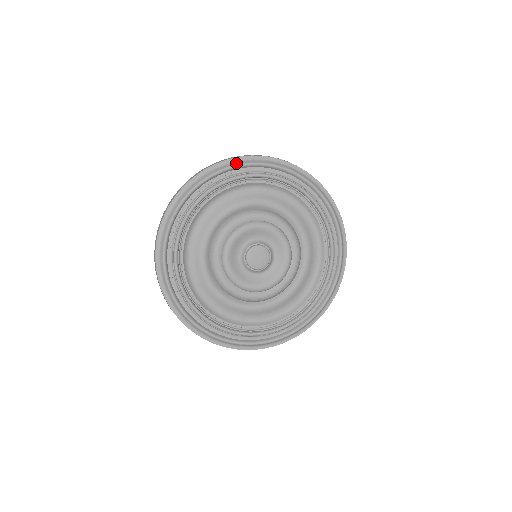
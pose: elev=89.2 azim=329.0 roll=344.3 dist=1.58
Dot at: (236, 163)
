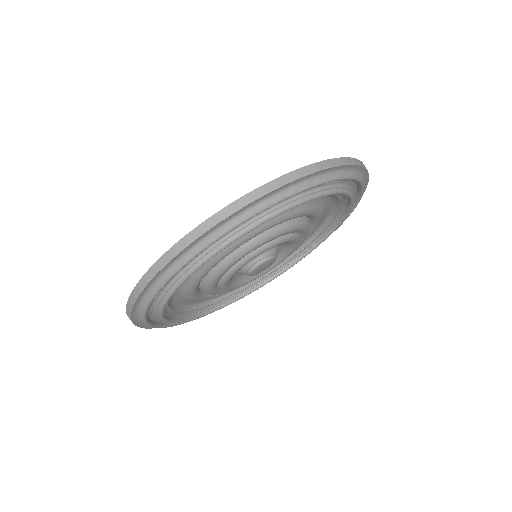
Dot at: (271, 201)
